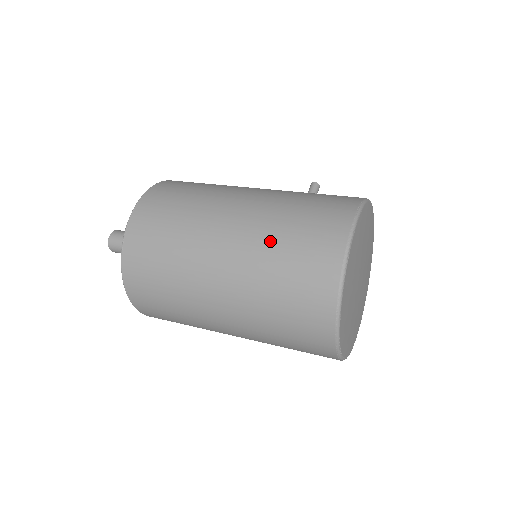
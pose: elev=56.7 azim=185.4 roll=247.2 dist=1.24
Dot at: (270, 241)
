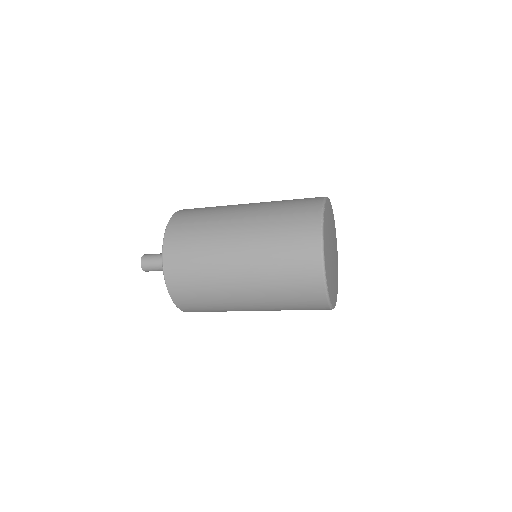
Dot at: (272, 215)
